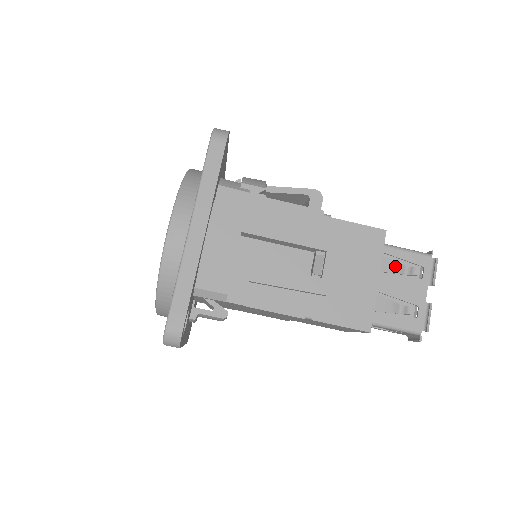
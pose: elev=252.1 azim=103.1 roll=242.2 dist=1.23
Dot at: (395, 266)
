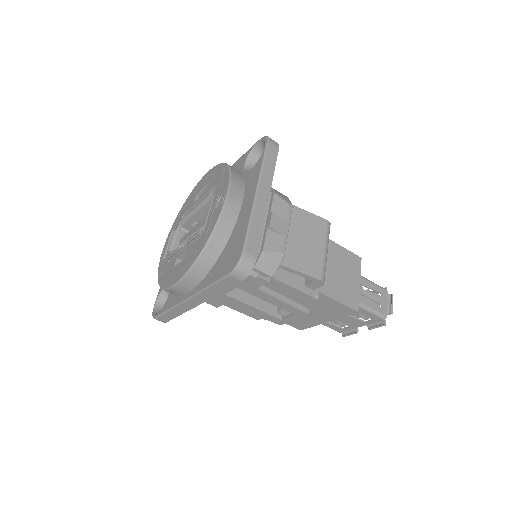
Dot at: occluded
